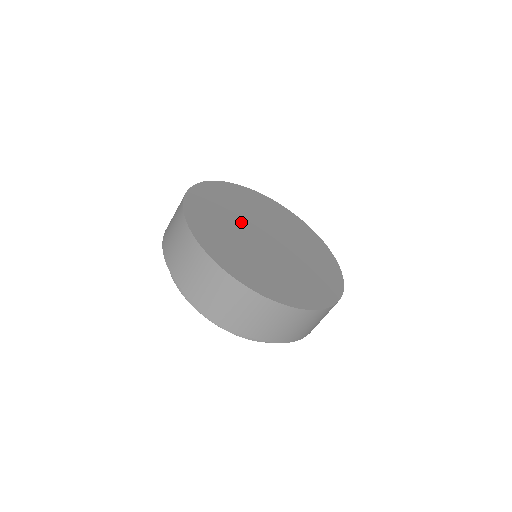
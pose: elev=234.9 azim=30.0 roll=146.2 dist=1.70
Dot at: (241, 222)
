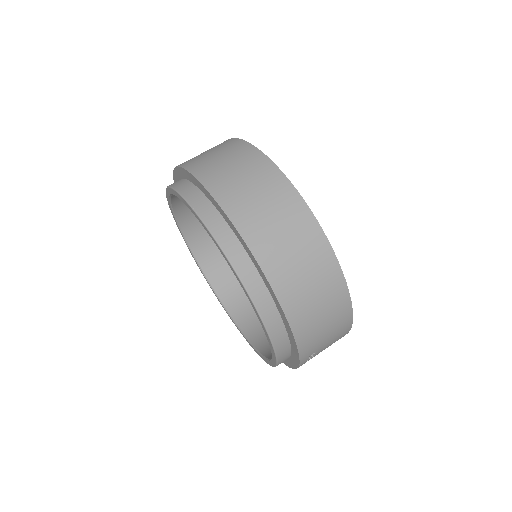
Dot at: occluded
